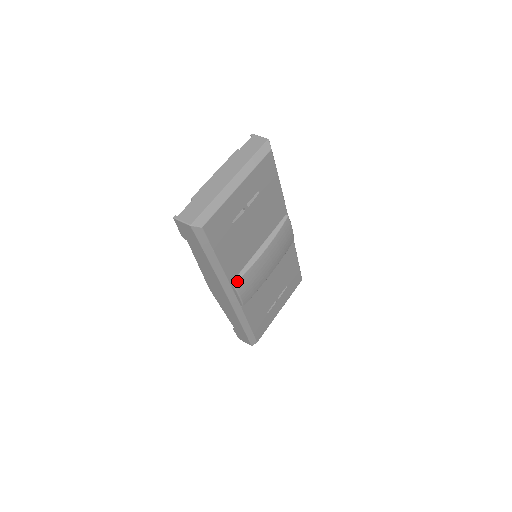
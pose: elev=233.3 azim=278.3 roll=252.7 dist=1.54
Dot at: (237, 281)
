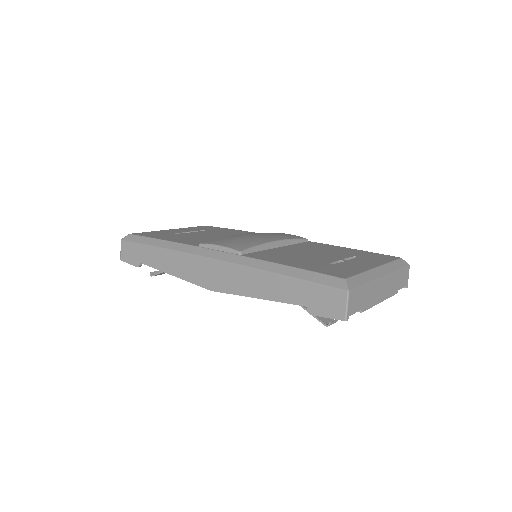
Dot at: occluded
